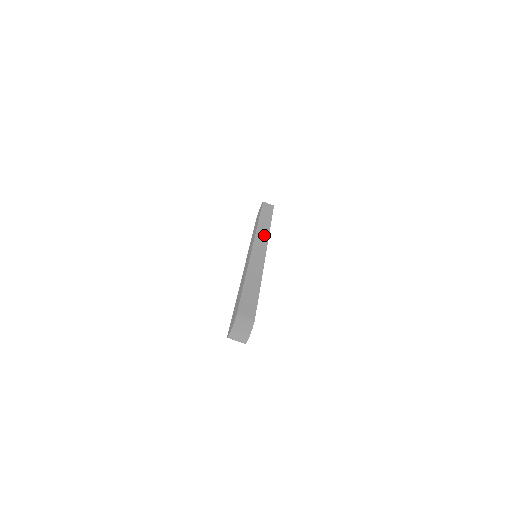
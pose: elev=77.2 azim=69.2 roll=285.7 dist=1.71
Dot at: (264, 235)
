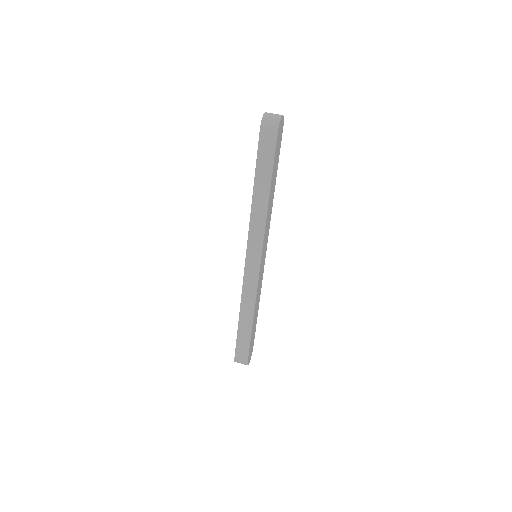
Dot at: occluded
